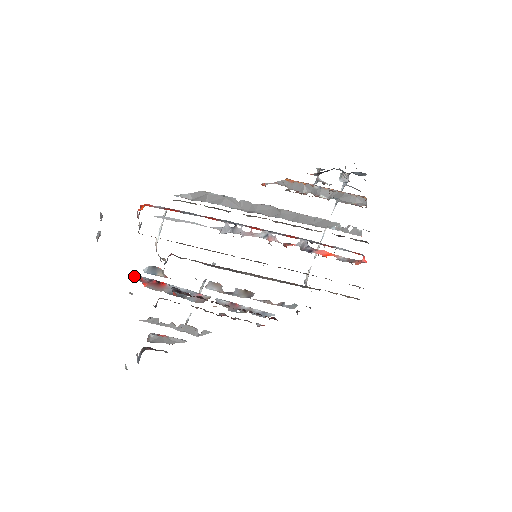
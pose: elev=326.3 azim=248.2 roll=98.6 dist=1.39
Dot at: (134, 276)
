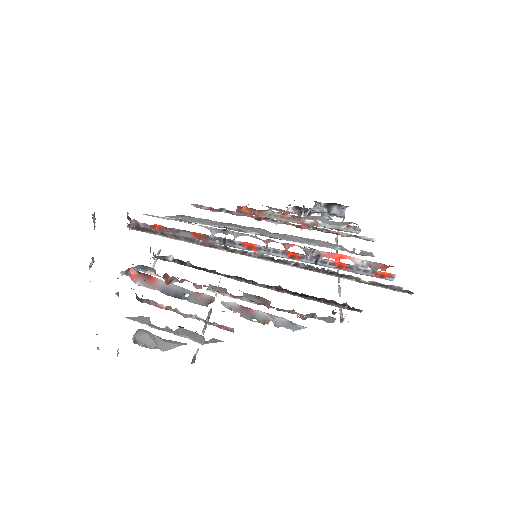
Dot at: (122, 273)
